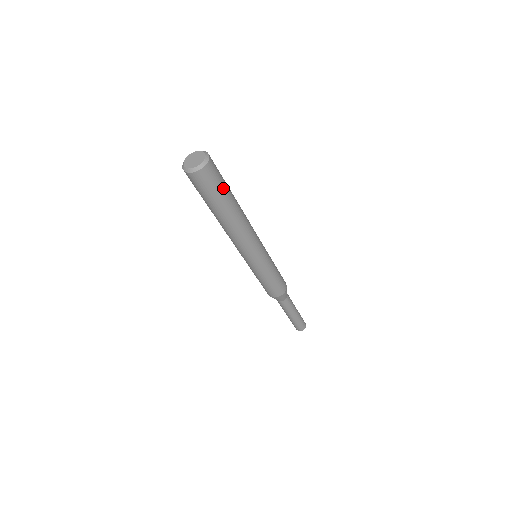
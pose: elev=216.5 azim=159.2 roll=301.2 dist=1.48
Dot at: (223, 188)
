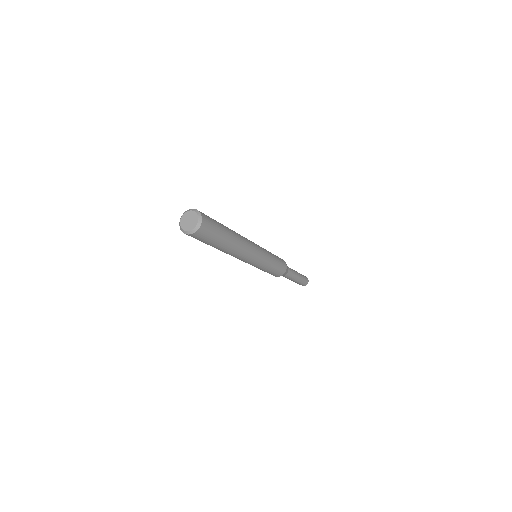
Dot at: (217, 235)
